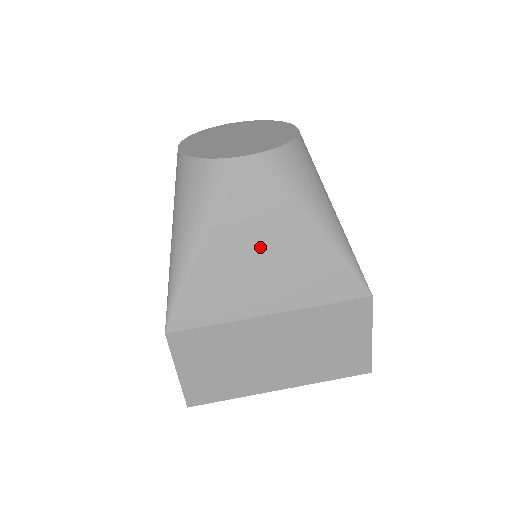
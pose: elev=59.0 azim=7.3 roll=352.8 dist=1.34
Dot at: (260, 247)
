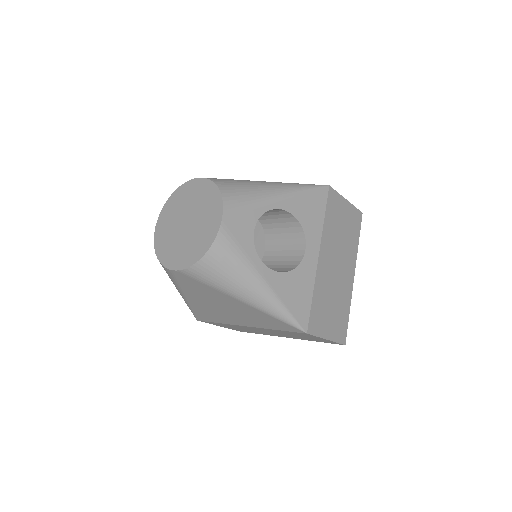
Dot at: (218, 304)
